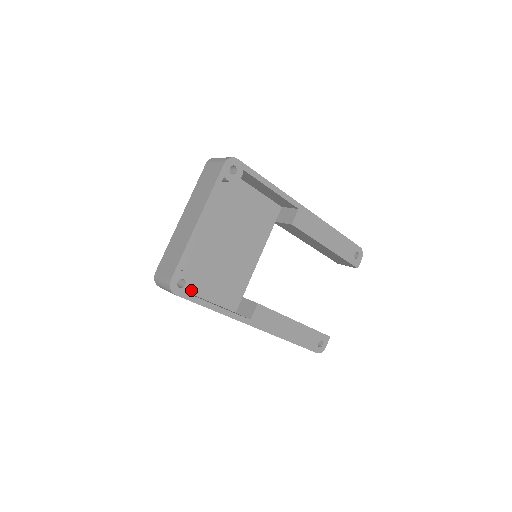
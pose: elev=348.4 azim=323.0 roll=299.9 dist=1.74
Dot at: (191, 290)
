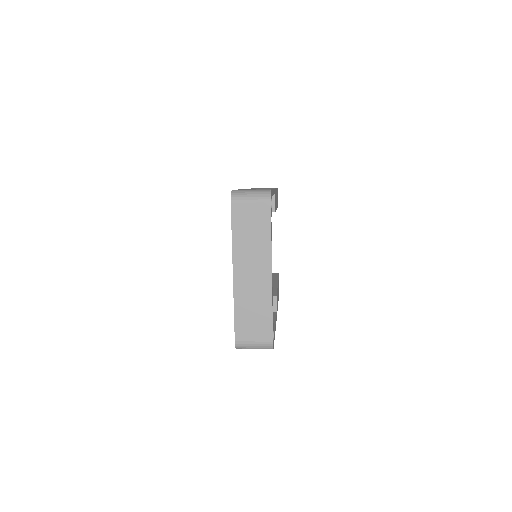
Dot at: occluded
